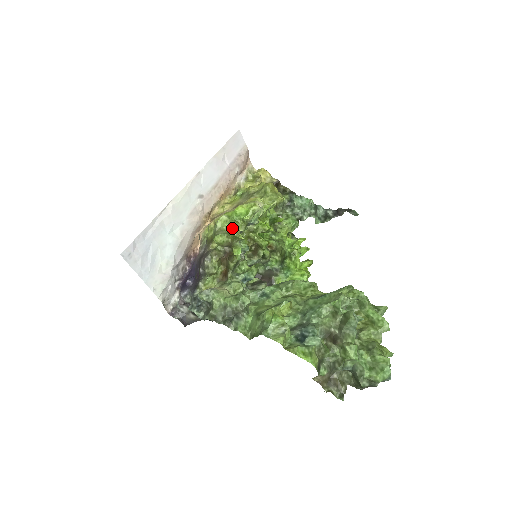
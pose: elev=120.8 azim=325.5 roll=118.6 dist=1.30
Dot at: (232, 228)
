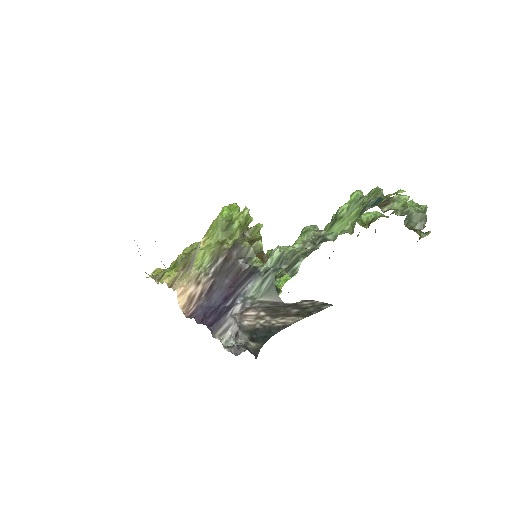
Dot at: (236, 216)
